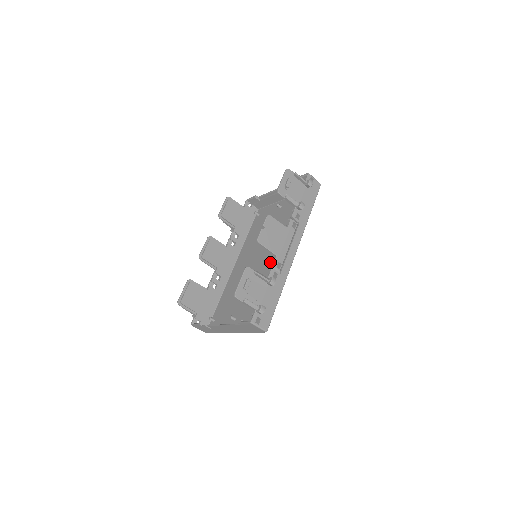
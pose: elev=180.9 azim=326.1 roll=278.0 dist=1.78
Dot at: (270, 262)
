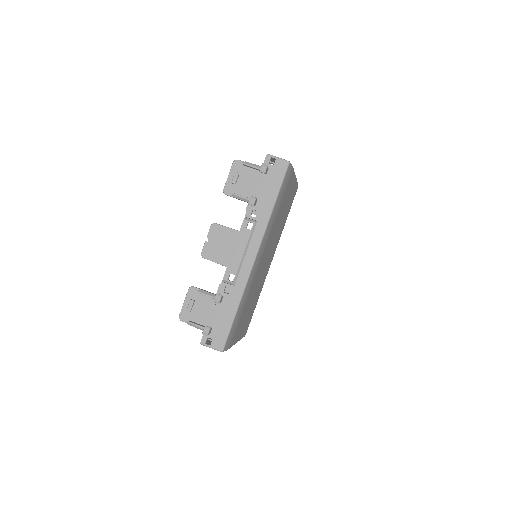
Dot at: occluded
